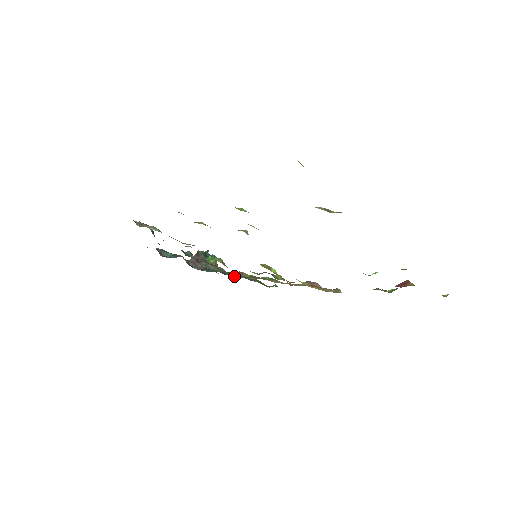
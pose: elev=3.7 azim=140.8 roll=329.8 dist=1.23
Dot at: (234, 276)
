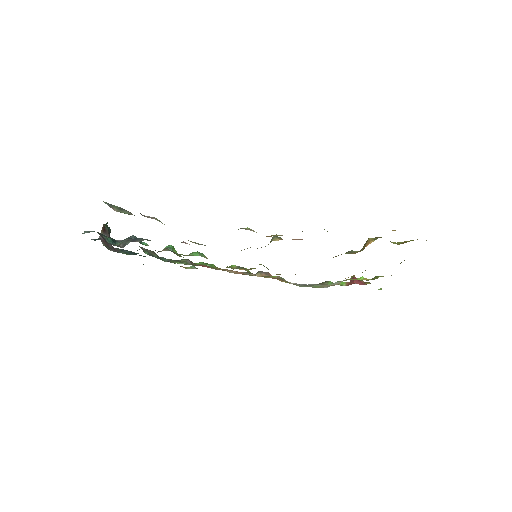
Dot at: occluded
